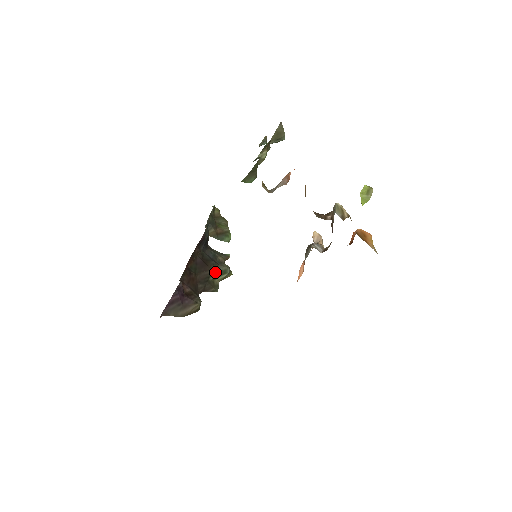
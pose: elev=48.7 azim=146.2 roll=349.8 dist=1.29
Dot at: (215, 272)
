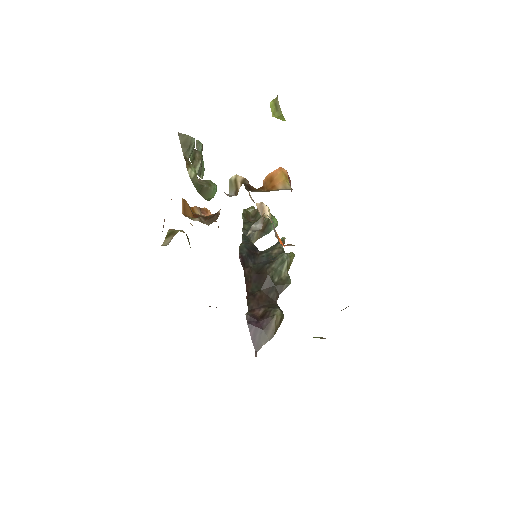
Dot at: (275, 271)
